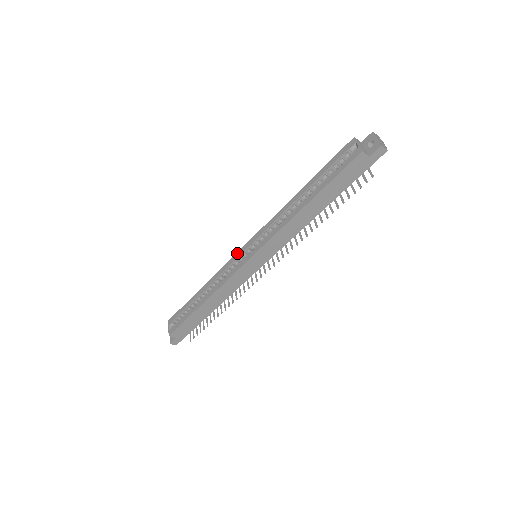
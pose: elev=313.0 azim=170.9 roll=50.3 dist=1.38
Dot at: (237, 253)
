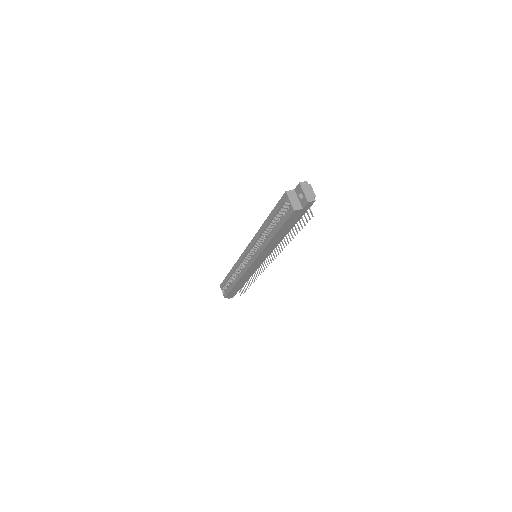
Dot at: (242, 255)
